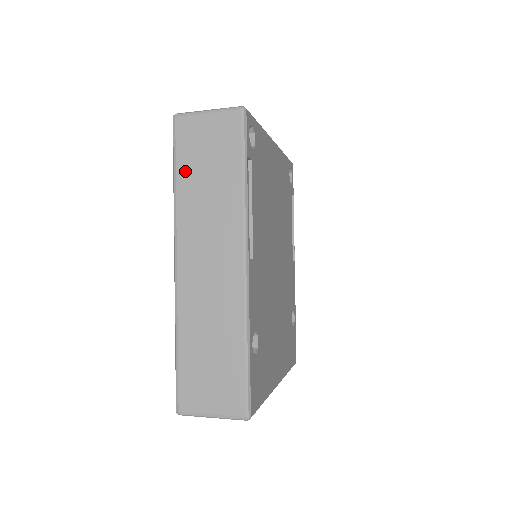
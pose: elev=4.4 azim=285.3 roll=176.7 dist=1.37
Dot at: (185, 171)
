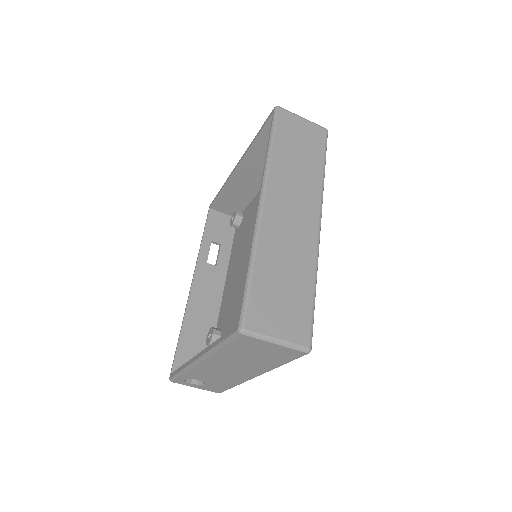
Dot at: (281, 143)
